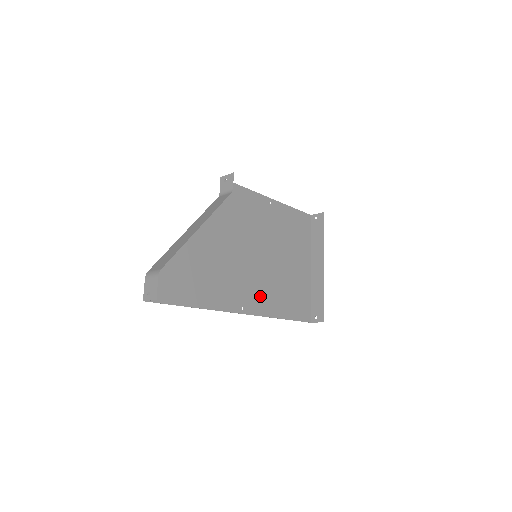
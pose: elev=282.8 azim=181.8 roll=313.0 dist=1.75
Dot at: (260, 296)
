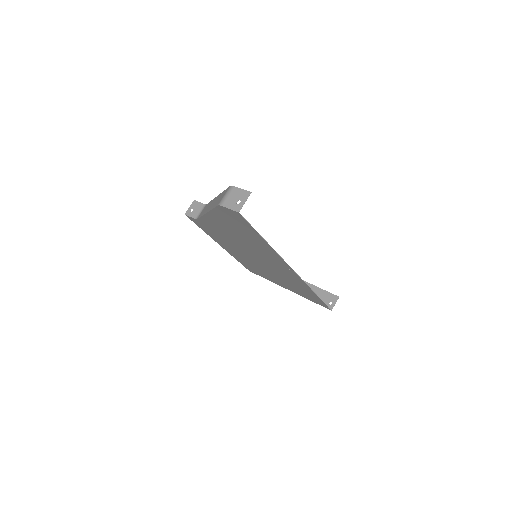
Dot at: (288, 275)
